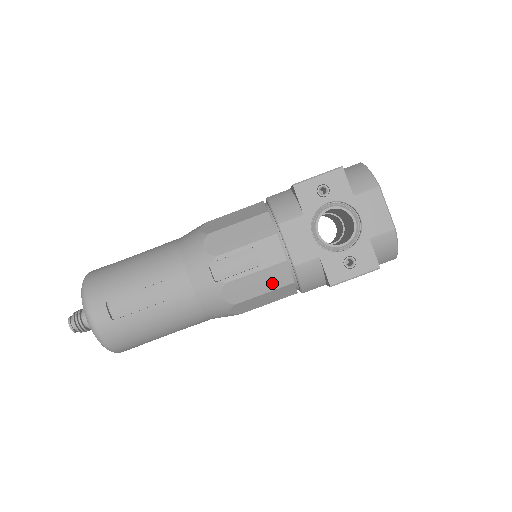
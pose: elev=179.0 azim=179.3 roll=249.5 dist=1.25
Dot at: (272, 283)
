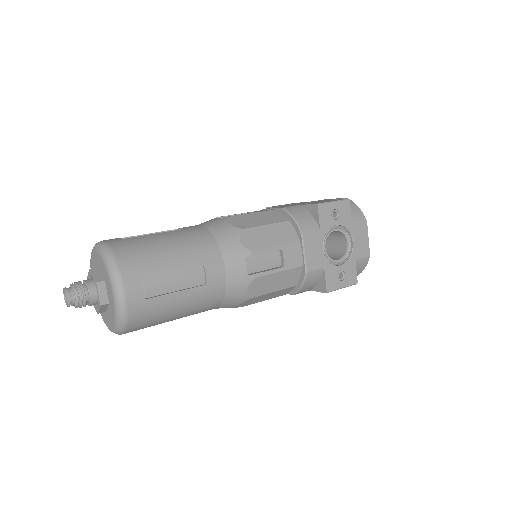
Dot at: (284, 283)
